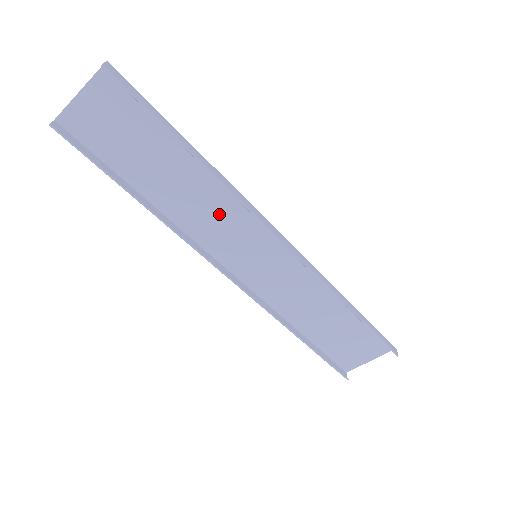
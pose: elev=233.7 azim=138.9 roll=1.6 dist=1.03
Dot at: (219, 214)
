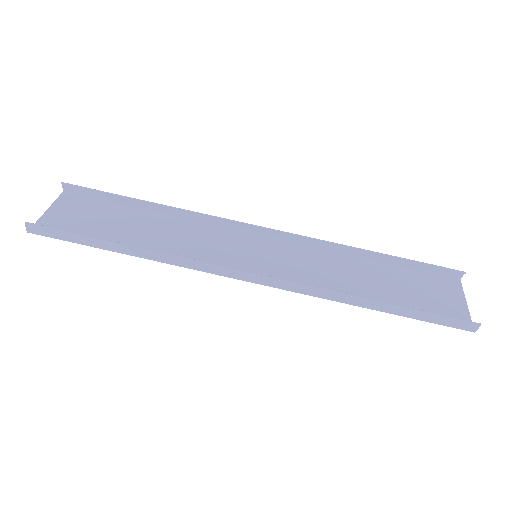
Dot at: (199, 241)
